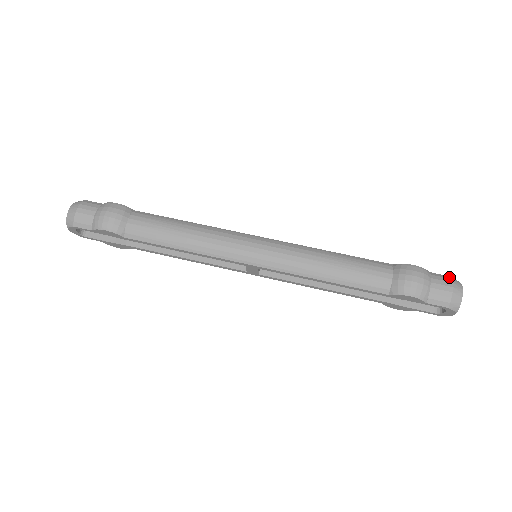
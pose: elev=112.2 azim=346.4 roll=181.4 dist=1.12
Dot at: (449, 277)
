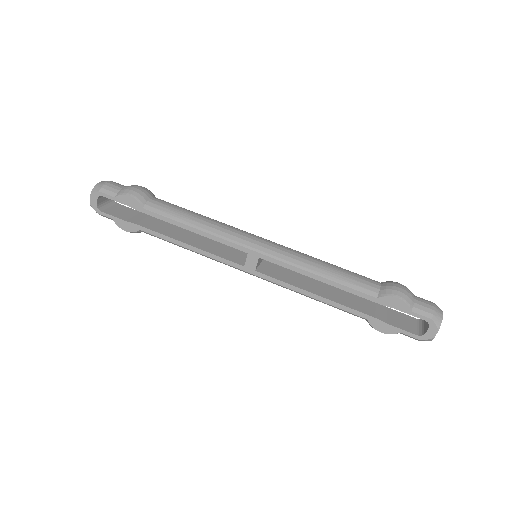
Dot at: occluded
